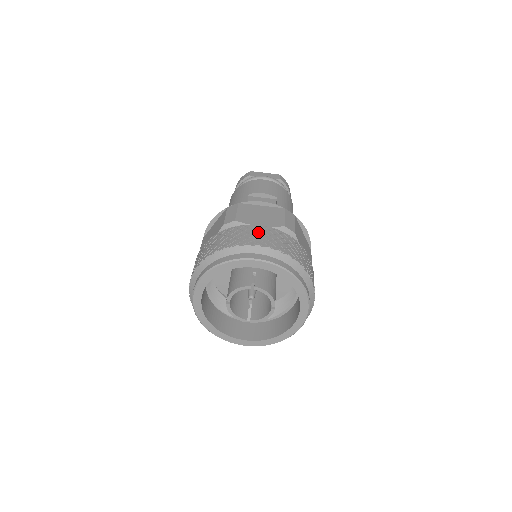
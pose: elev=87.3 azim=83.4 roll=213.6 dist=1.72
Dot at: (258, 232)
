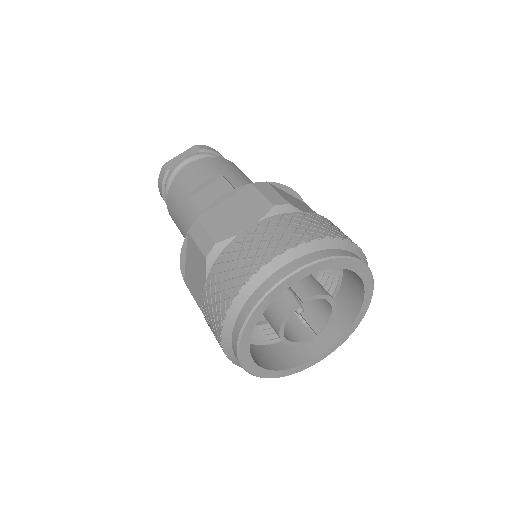
Dot at: (258, 239)
